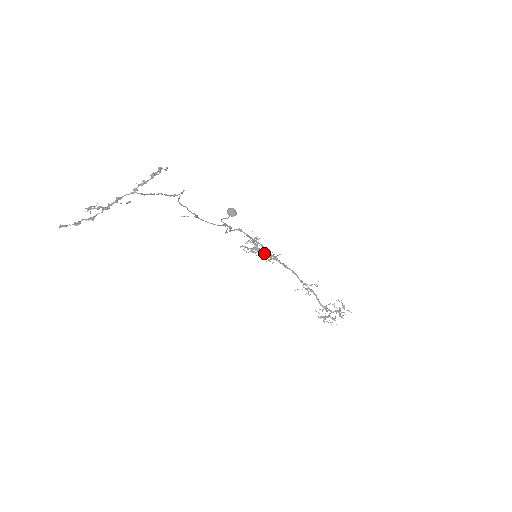
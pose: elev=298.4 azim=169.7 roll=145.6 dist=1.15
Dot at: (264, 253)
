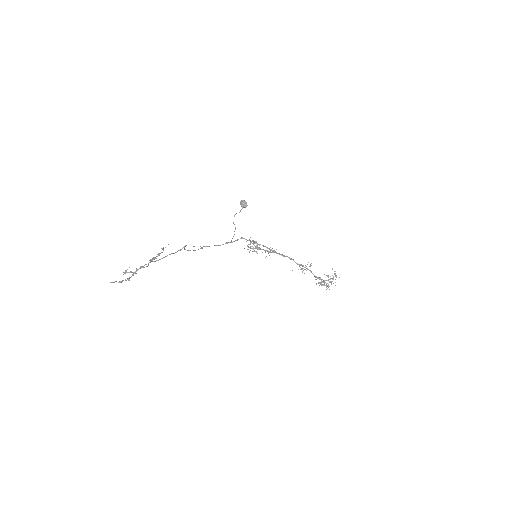
Dot at: (264, 250)
